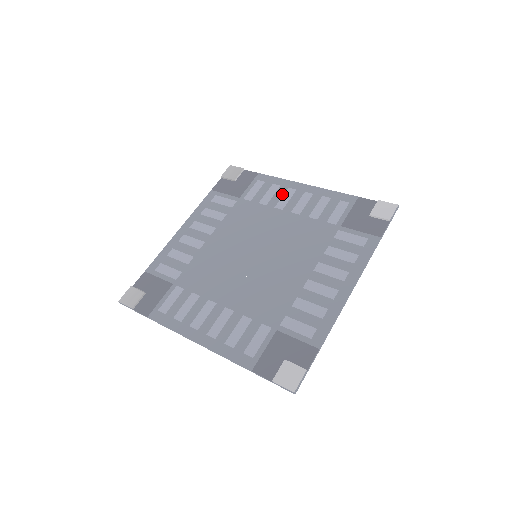
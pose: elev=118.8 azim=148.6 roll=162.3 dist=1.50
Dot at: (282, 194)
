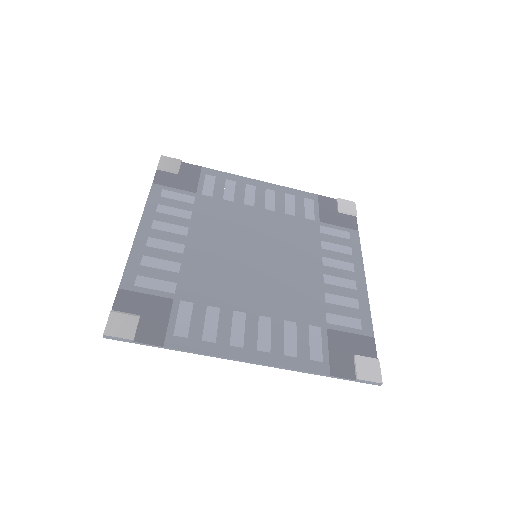
Dot at: (243, 190)
